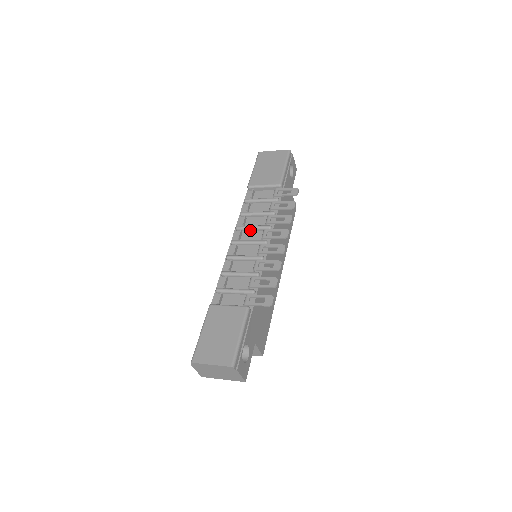
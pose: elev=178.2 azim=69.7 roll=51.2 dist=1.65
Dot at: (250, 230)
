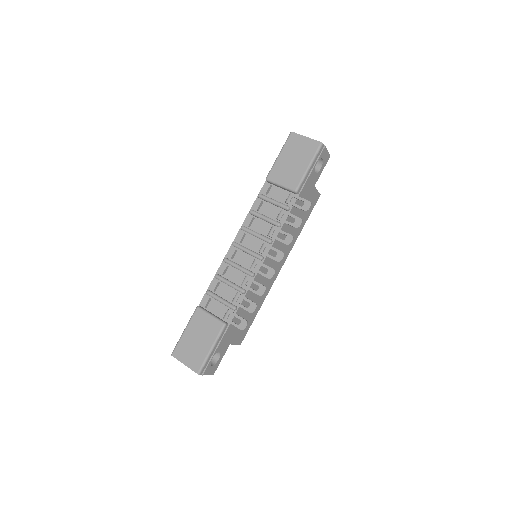
Dot at: (253, 235)
